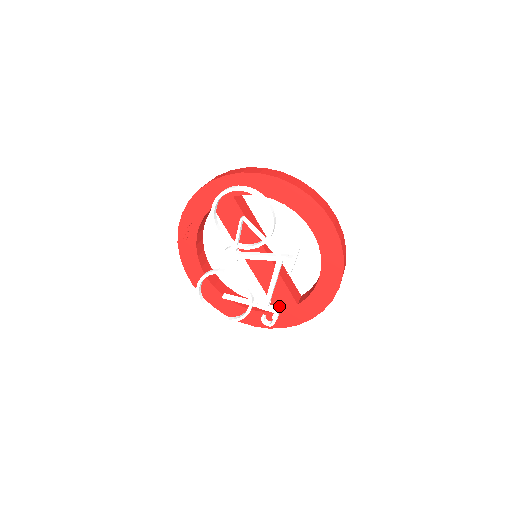
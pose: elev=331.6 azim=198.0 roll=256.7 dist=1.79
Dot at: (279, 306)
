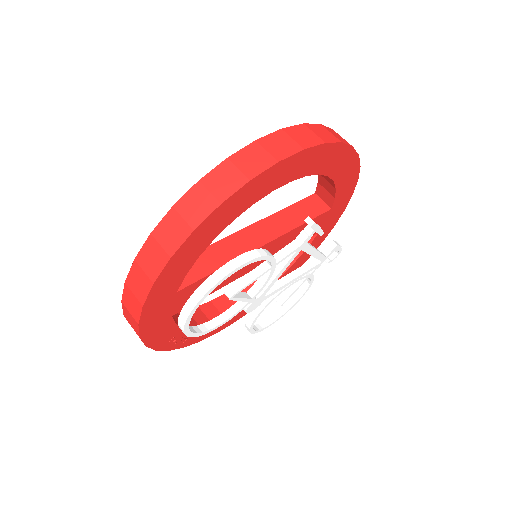
Dot at: (331, 241)
